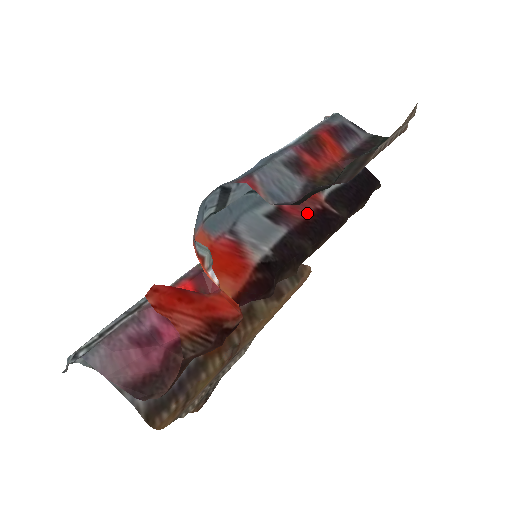
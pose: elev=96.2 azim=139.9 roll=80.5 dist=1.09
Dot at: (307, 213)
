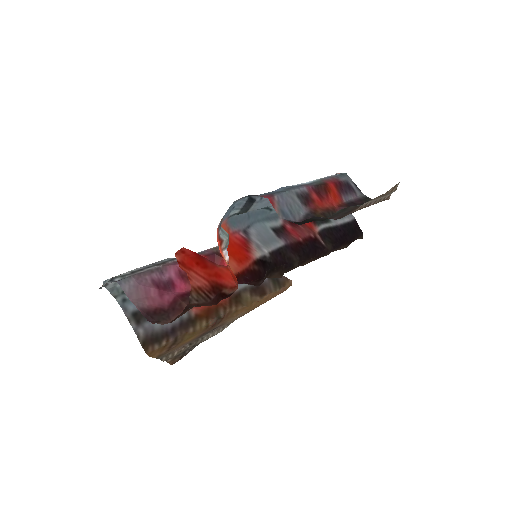
Dot at: (302, 237)
